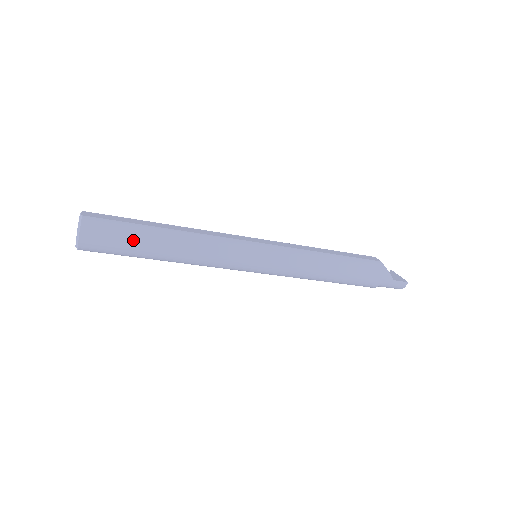
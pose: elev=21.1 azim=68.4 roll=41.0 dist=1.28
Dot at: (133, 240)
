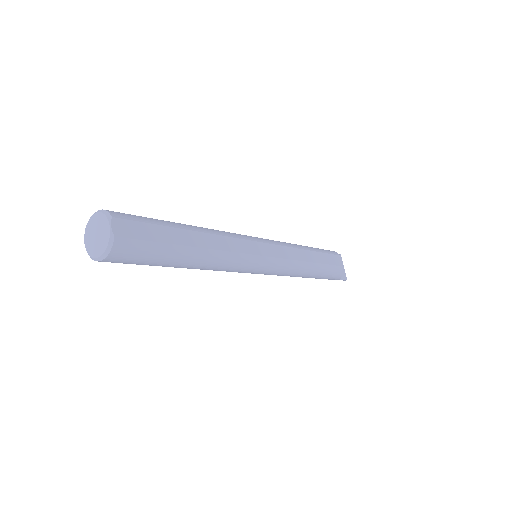
Dot at: (160, 262)
